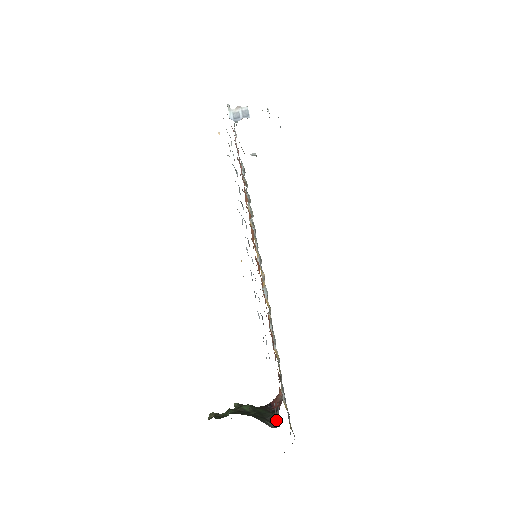
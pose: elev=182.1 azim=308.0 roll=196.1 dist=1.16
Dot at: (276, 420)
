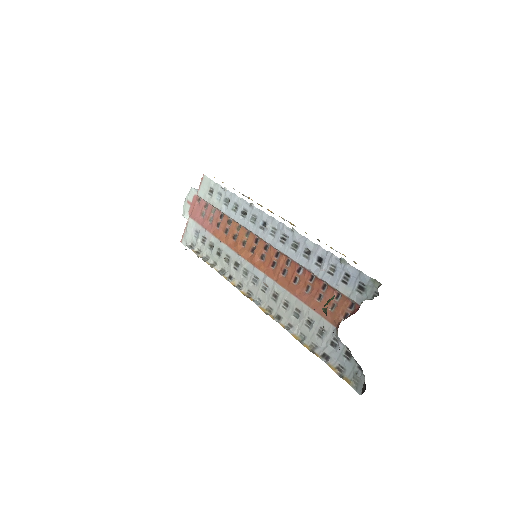
Dot at: (369, 299)
